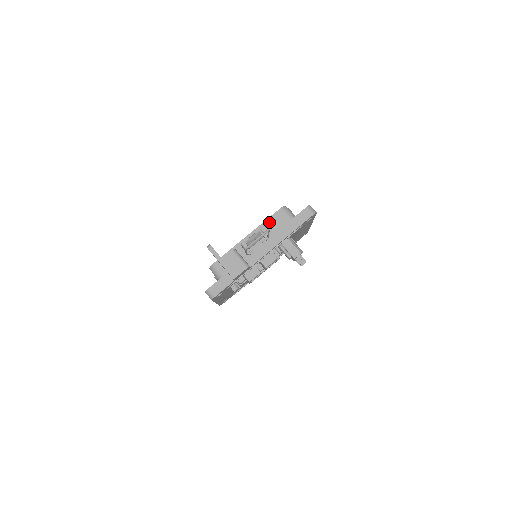
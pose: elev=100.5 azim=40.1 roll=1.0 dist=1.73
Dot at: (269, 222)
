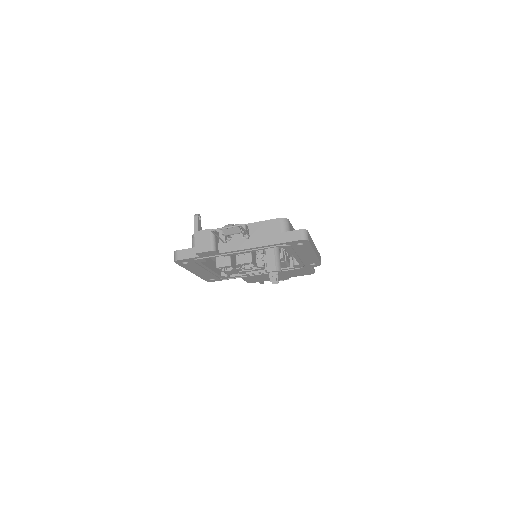
Dot at: (262, 224)
